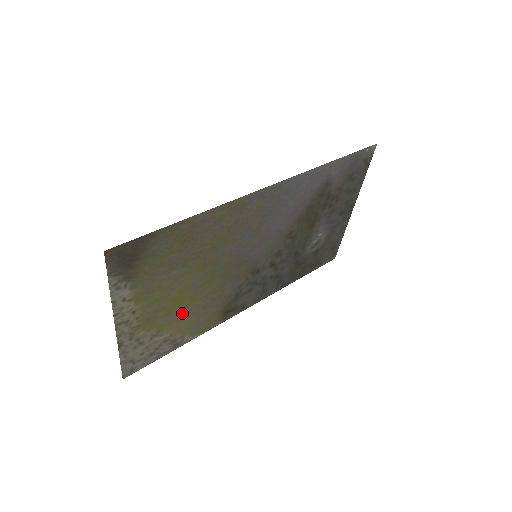
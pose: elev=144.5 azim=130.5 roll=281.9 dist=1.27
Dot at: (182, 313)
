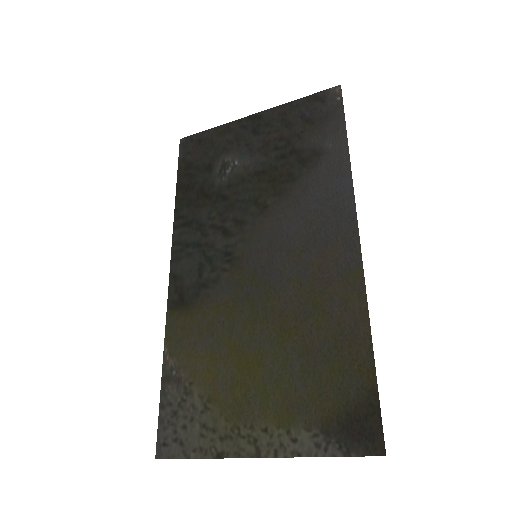
Dot at: (220, 365)
